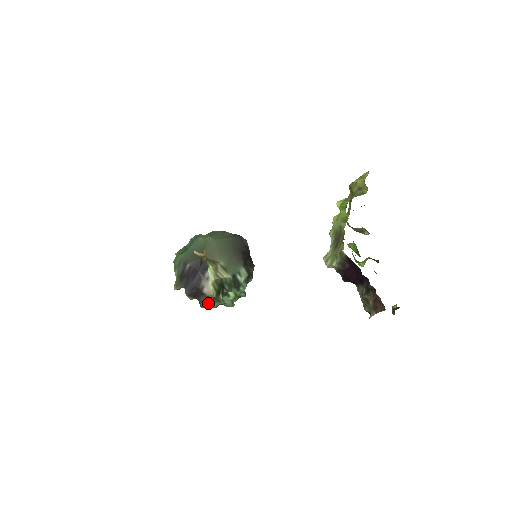
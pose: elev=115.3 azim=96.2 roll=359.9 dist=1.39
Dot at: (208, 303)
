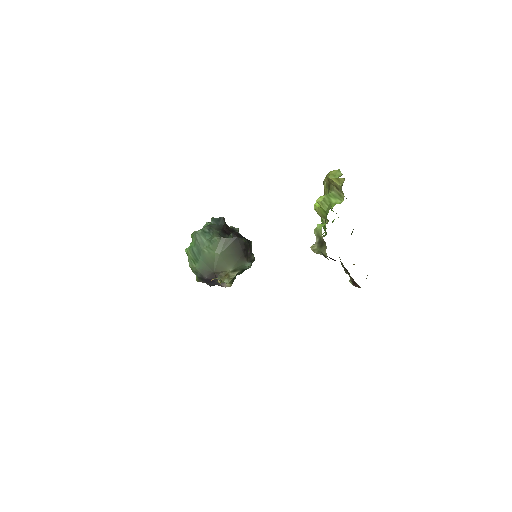
Dot at: occluded
